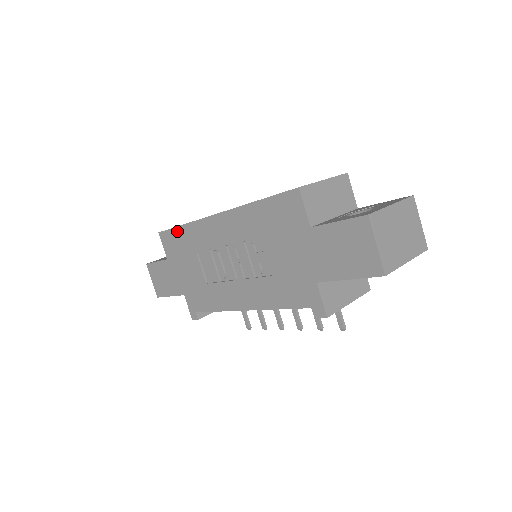
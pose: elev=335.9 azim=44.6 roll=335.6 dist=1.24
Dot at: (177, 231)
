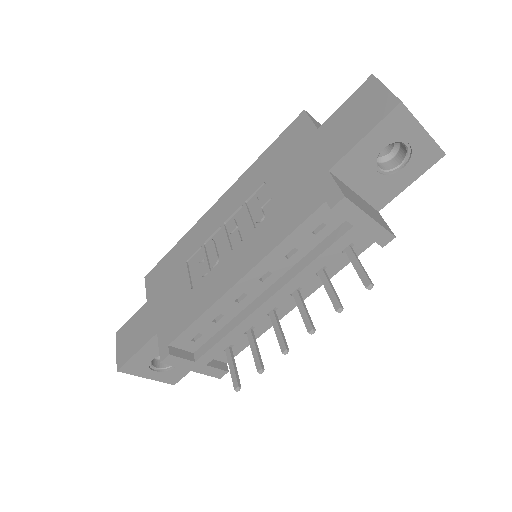
Dot at: (168, 256)
